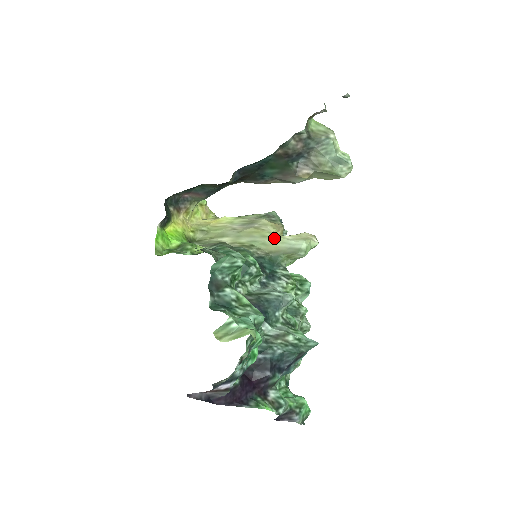
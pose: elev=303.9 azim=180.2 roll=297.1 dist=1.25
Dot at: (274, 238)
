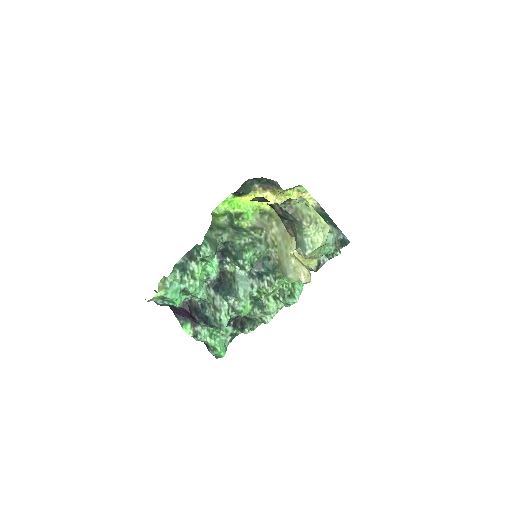
Dot at: (287, 254)
